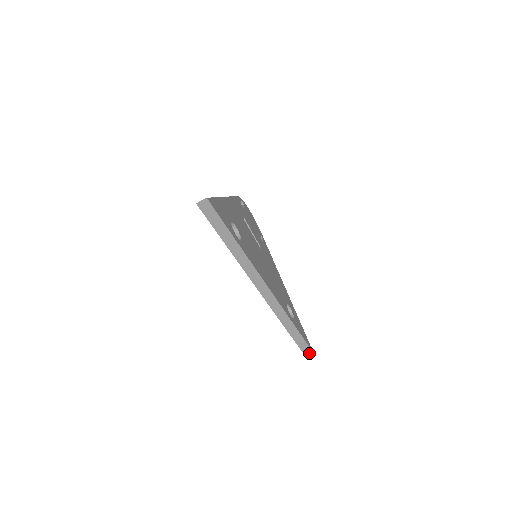
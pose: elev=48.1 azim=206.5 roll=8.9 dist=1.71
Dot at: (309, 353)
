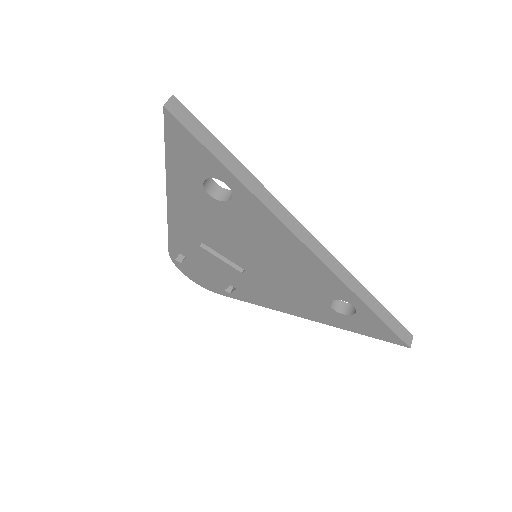
Dot at: (409, 339)
